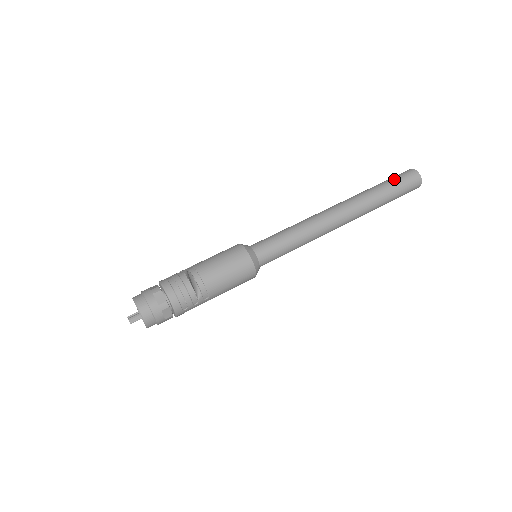
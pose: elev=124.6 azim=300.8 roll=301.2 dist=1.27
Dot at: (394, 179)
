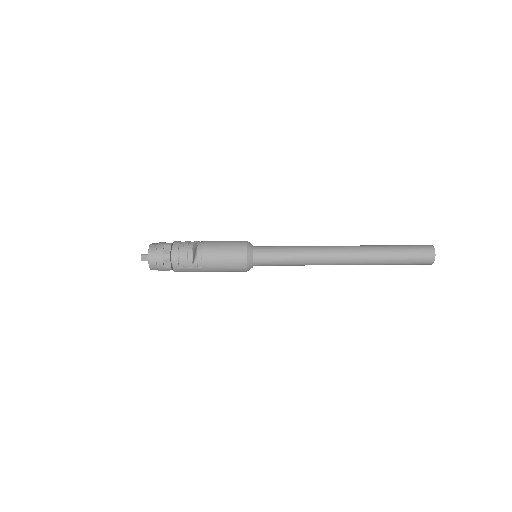
Dot at: (408, 246)
